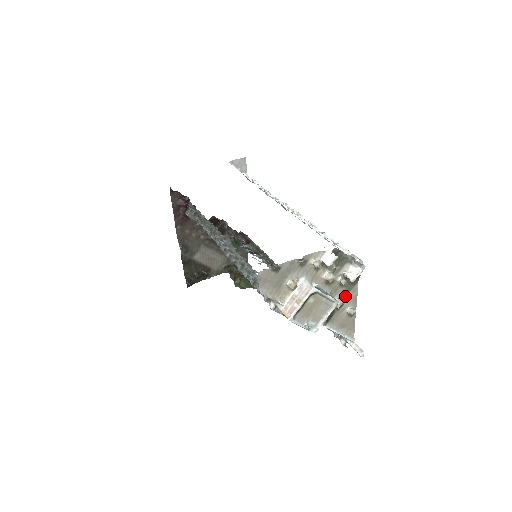
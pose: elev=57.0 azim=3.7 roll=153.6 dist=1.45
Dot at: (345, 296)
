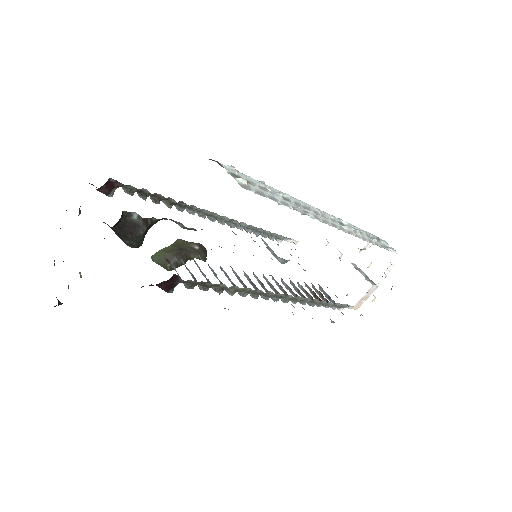
Dot at: occluded
